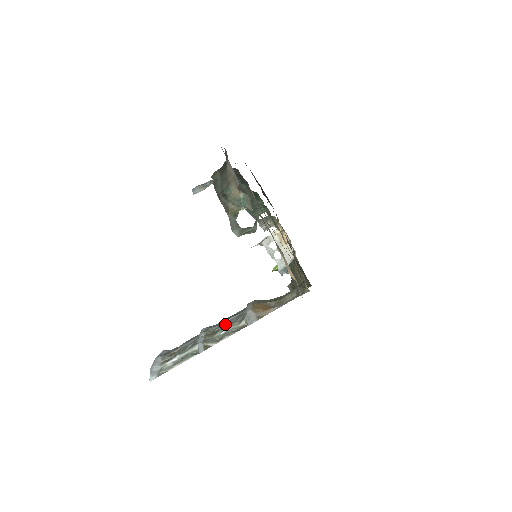
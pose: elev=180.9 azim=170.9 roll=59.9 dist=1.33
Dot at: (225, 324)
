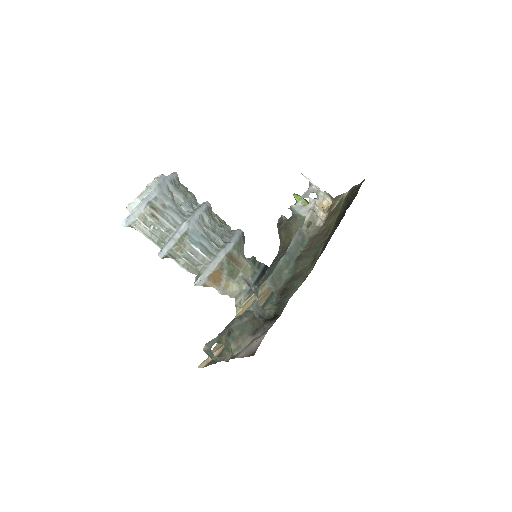
Dot at: (193, 251)
